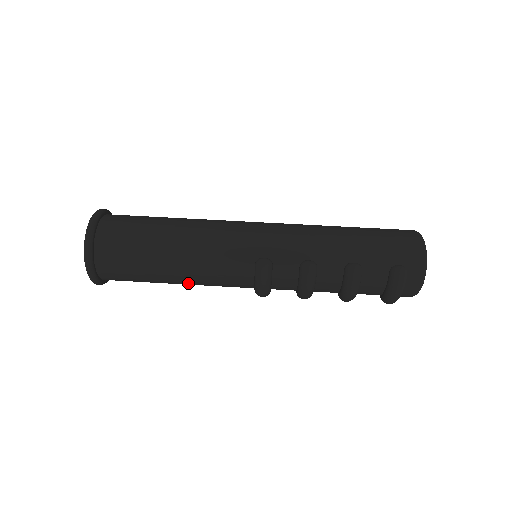
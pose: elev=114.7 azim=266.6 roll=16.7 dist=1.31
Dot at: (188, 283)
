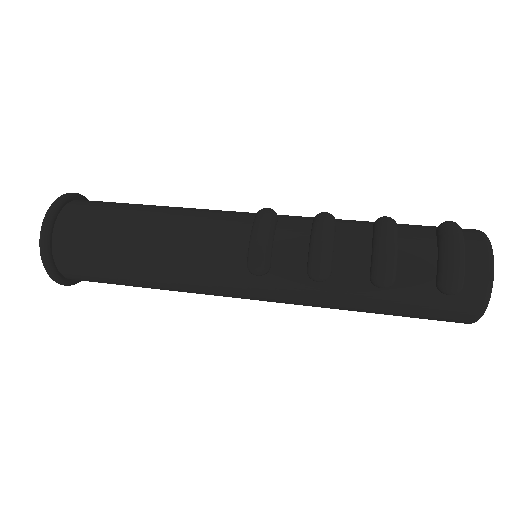
Dot at: (160, 247)
